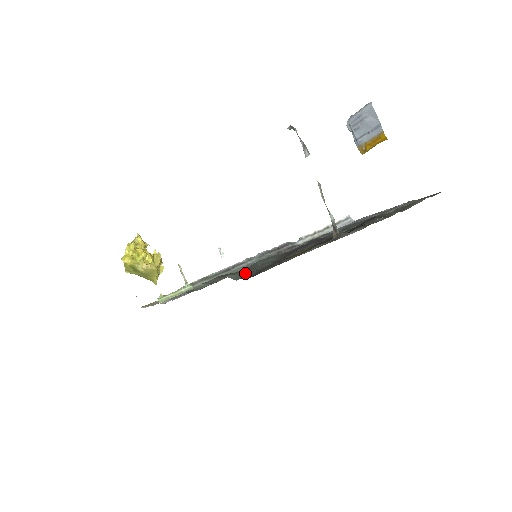
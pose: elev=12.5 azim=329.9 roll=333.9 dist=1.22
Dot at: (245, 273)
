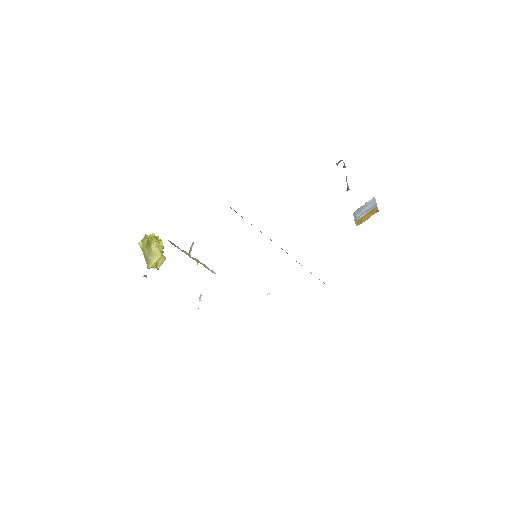
Dot at: occluded
